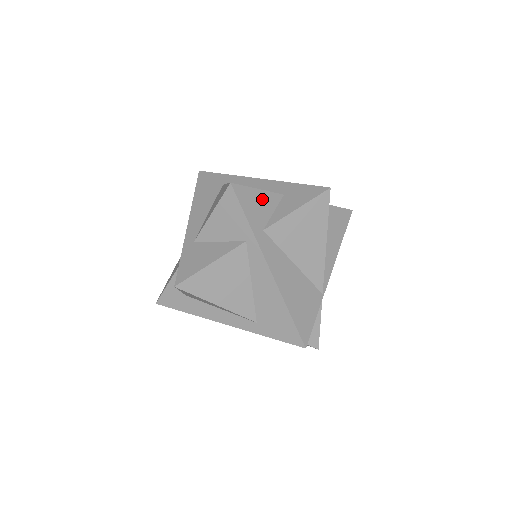
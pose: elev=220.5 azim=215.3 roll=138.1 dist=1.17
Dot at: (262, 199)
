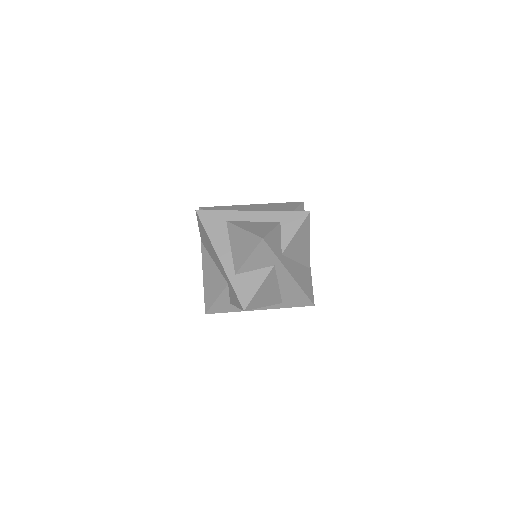
Dot at: (275, 235)
